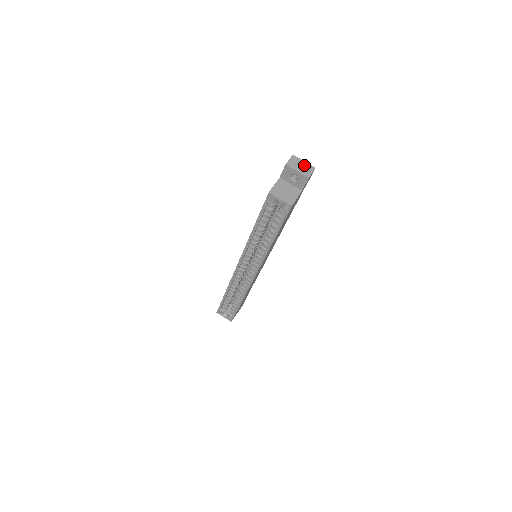
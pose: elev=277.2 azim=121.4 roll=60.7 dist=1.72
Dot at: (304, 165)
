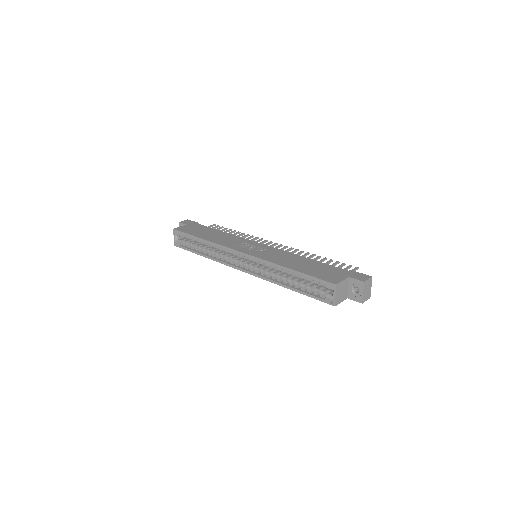
Dot at: (369, 291)
